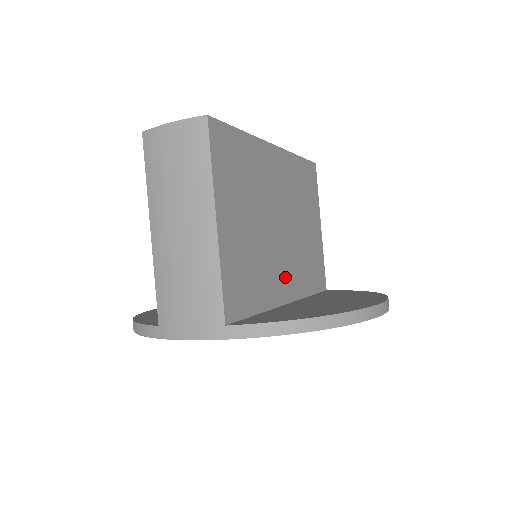
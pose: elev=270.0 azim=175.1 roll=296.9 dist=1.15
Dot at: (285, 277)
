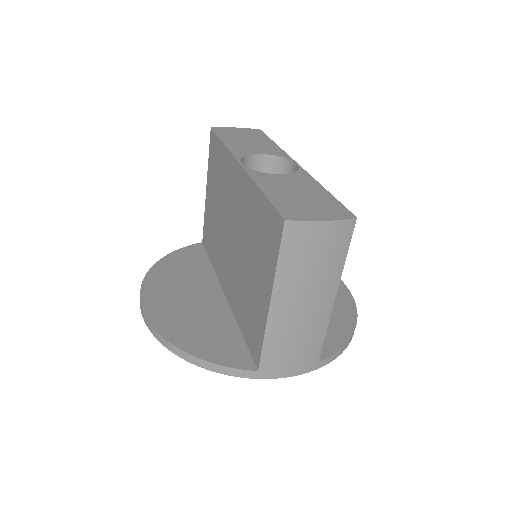
Dot at: occluded
